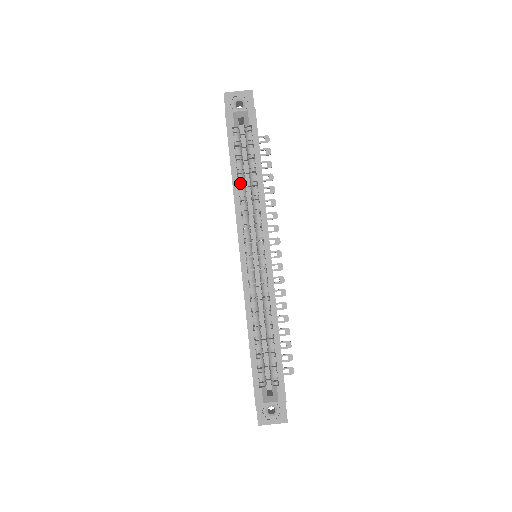
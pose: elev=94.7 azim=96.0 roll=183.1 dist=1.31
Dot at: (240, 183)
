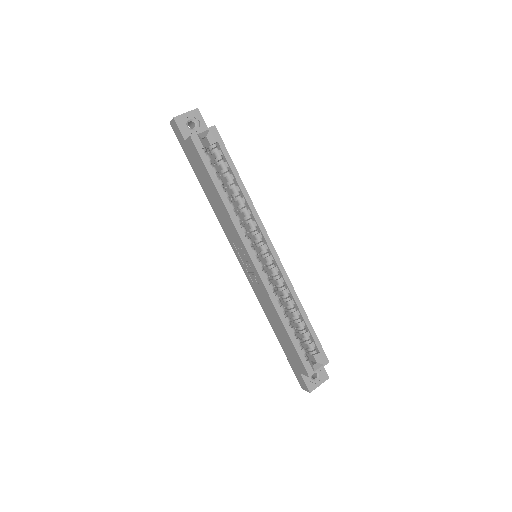
Dot at: (226, 197)
